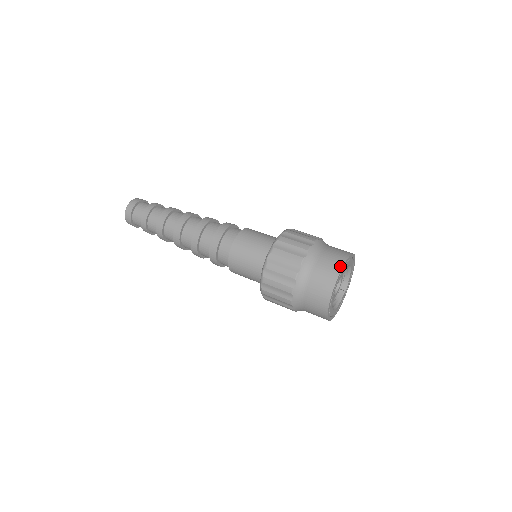
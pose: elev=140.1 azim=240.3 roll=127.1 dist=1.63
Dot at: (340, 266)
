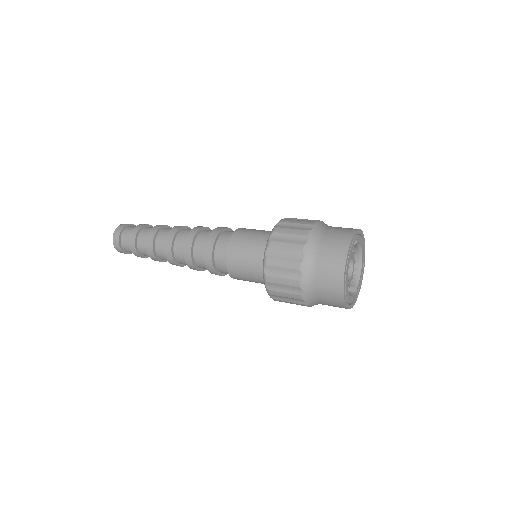
Dot at: occluded
